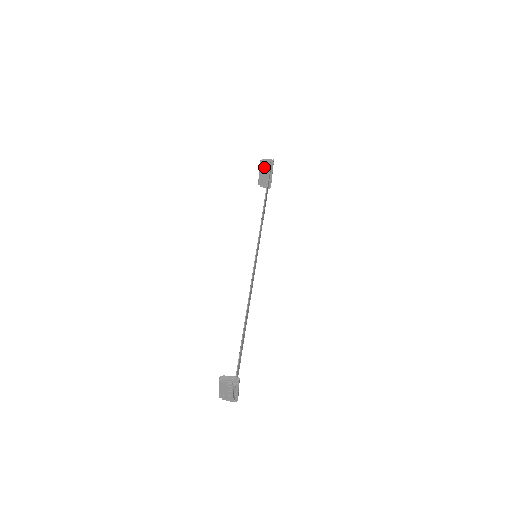
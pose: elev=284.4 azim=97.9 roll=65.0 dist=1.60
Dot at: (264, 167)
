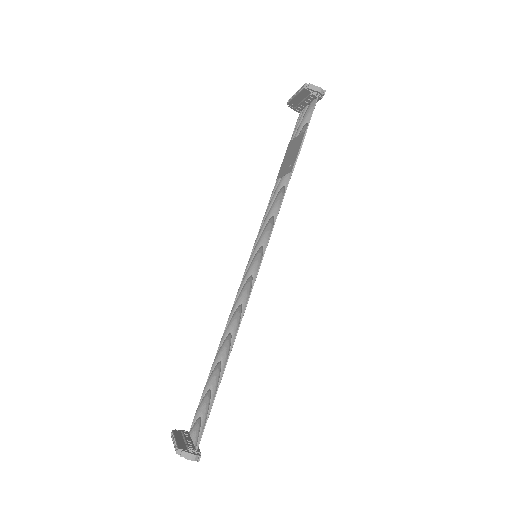
Dot at: (307, 94)
